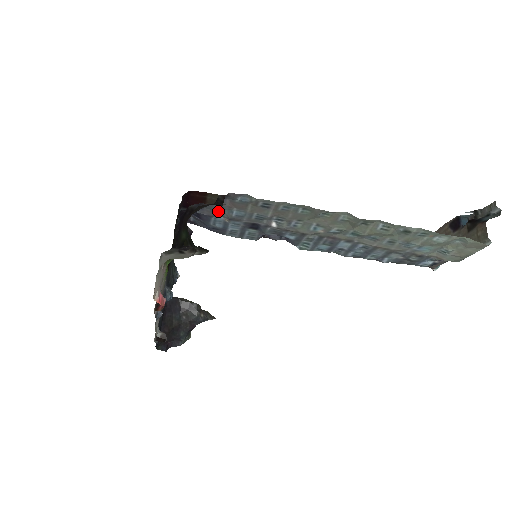
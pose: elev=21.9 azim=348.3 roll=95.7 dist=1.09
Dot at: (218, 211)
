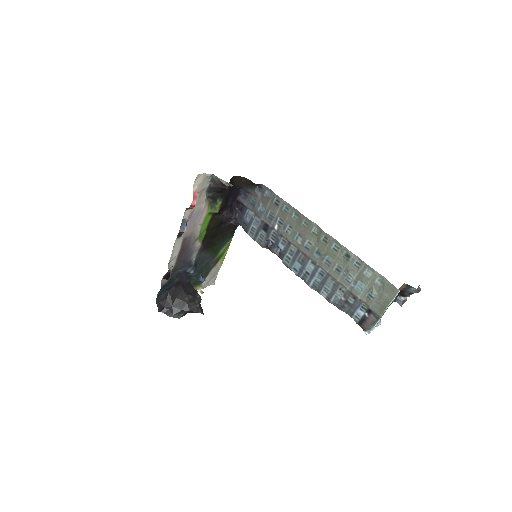
Dot at: (253, 204)
